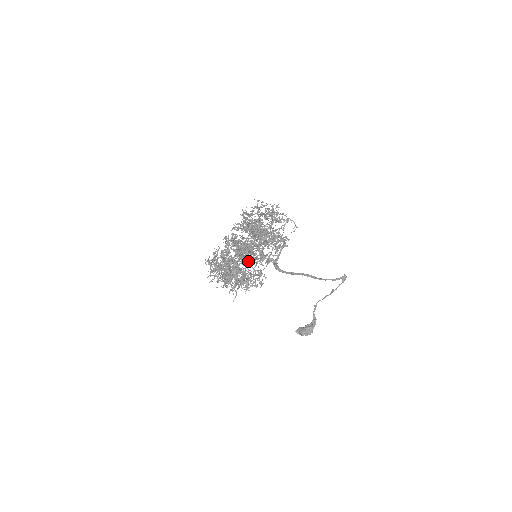
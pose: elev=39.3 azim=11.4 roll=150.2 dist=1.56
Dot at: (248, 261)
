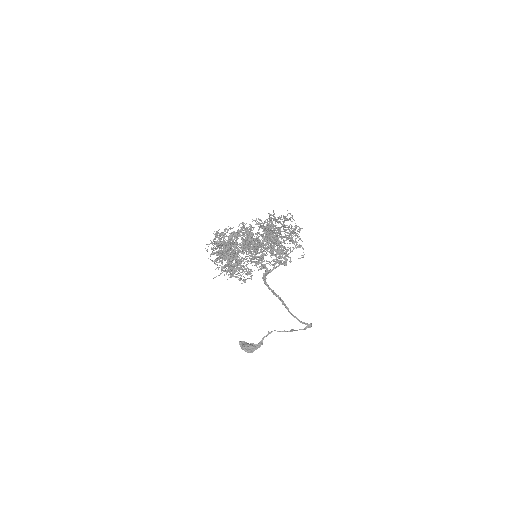
Dot at: (249, 255)
